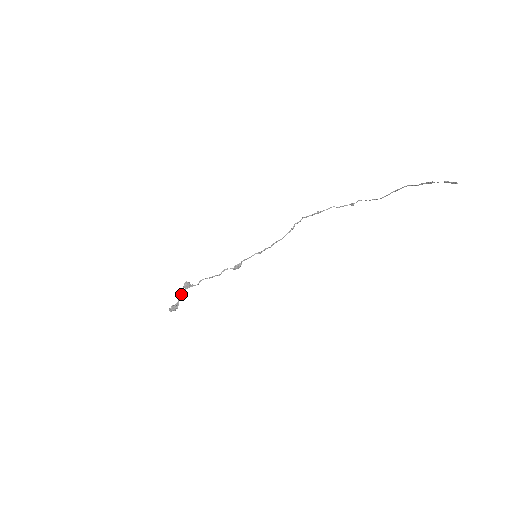
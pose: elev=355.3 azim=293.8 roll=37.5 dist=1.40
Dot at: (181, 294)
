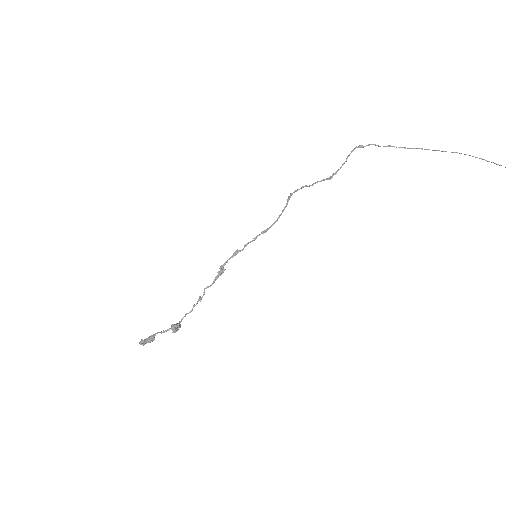
Dot at: occluded
